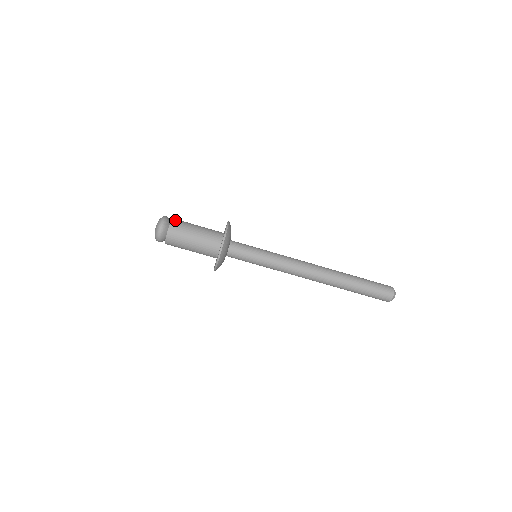
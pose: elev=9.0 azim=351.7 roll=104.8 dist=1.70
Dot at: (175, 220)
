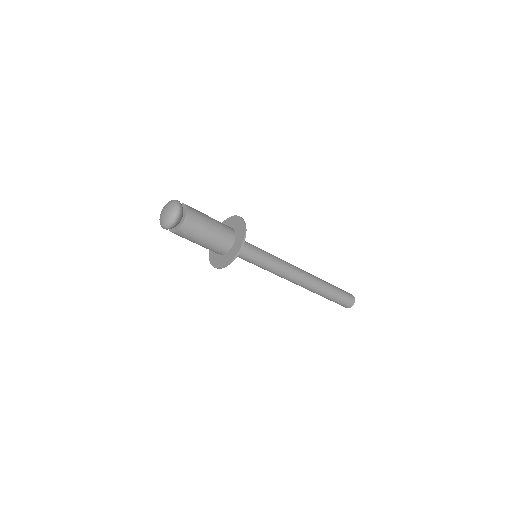
Dot at: occluded
